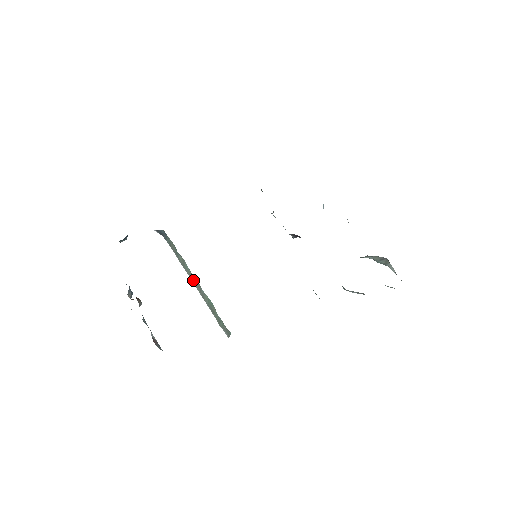
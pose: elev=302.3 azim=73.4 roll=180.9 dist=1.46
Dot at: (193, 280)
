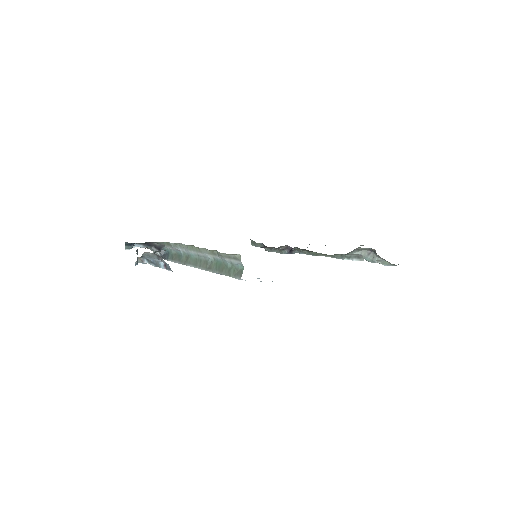
Dot at: (198, 263)
